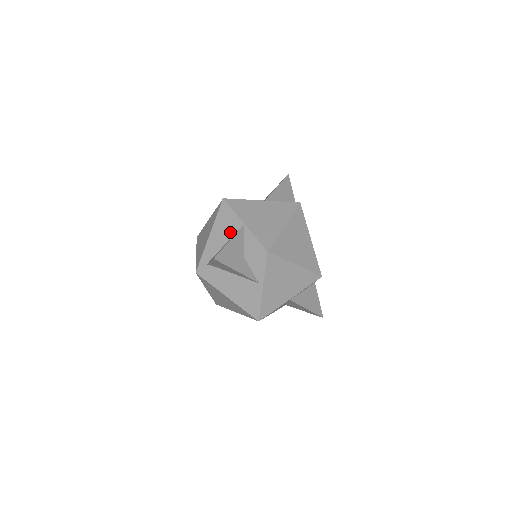
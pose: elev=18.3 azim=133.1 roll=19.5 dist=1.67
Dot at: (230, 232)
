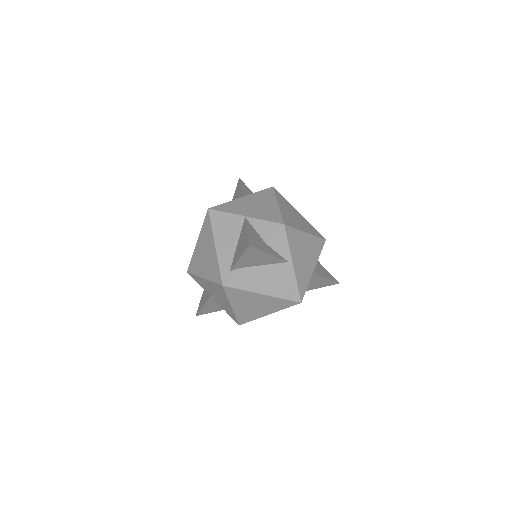
Dot at: (235, 231)
